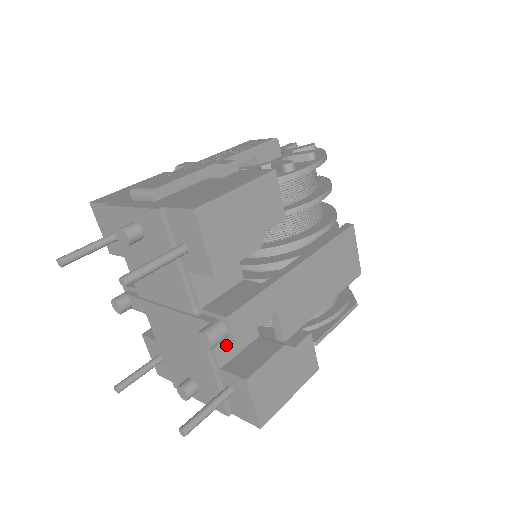
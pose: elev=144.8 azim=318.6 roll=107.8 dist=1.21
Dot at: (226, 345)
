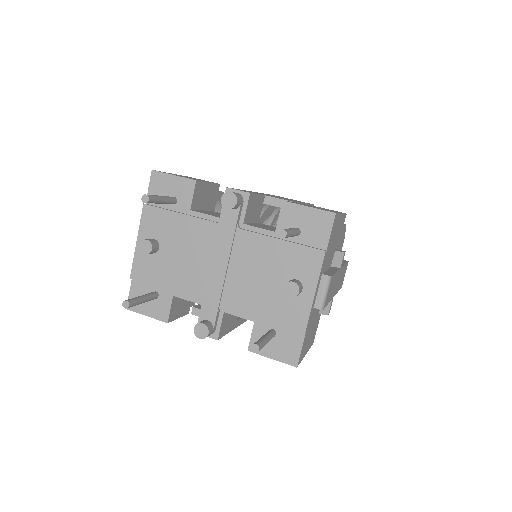
Dot at: occluded
